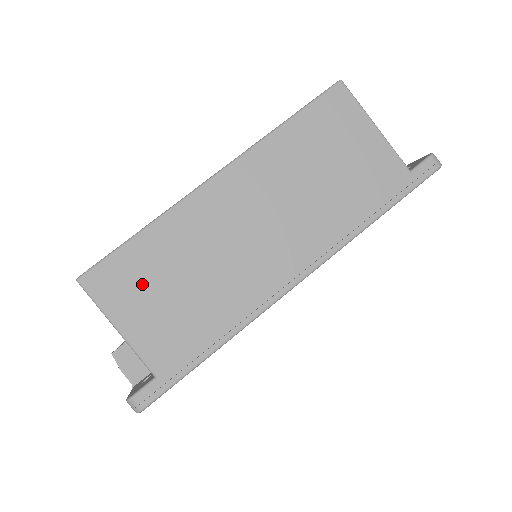
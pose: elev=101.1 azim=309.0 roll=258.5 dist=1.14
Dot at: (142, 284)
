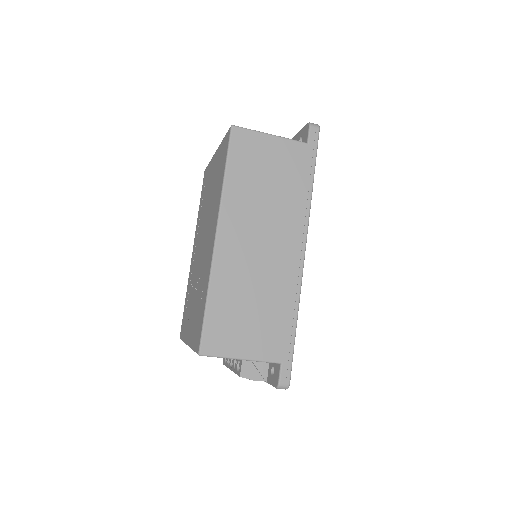
Dot at: (233, 326)
